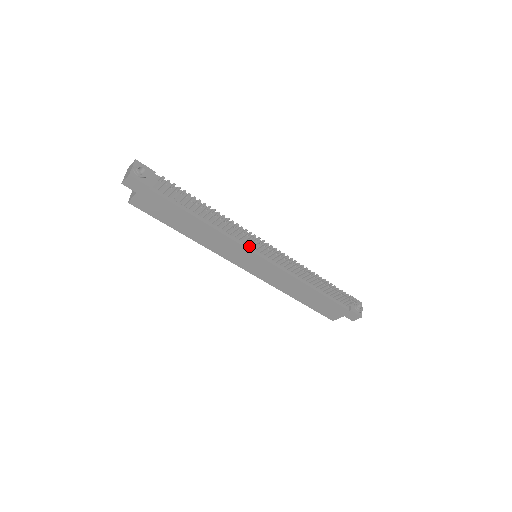
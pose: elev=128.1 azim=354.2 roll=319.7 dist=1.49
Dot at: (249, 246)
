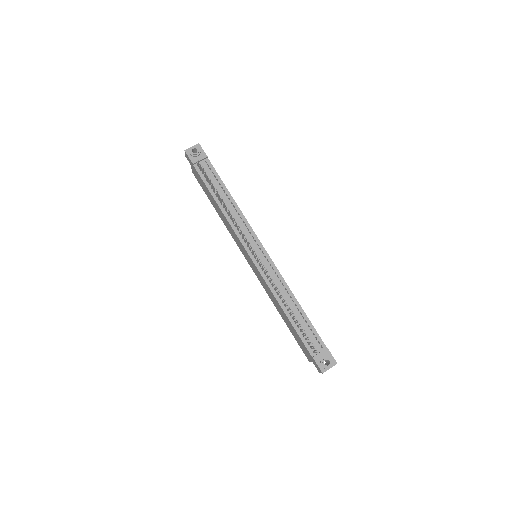
Dot at: (245, 242)
